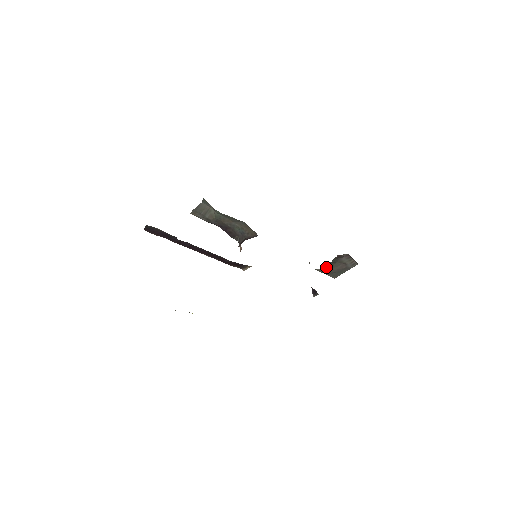
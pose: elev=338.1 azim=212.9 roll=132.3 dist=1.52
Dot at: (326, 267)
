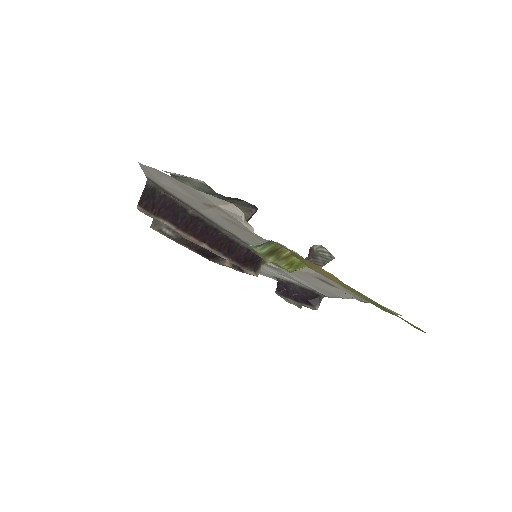
Dot at: occluded
